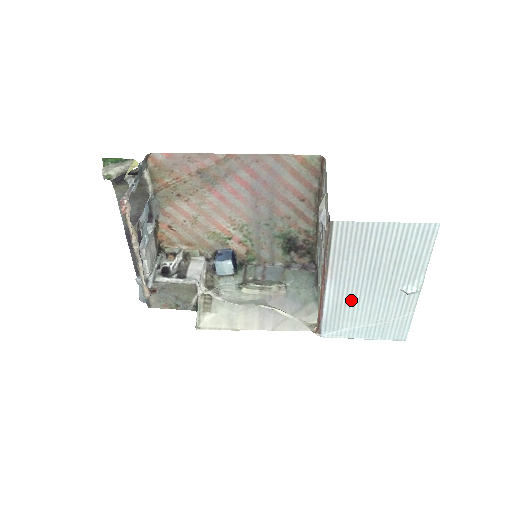
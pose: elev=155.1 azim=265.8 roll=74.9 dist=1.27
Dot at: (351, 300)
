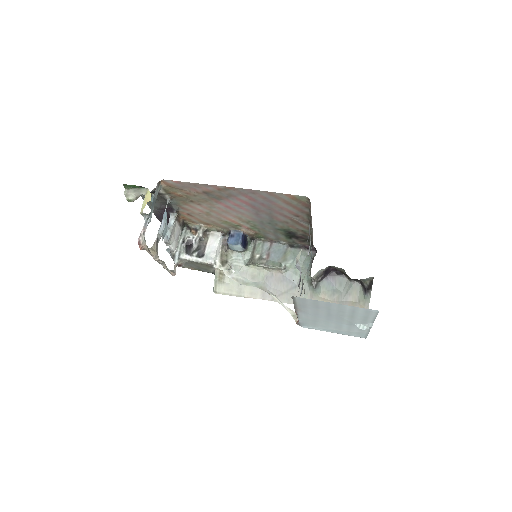
Dot at: (319, 320)
